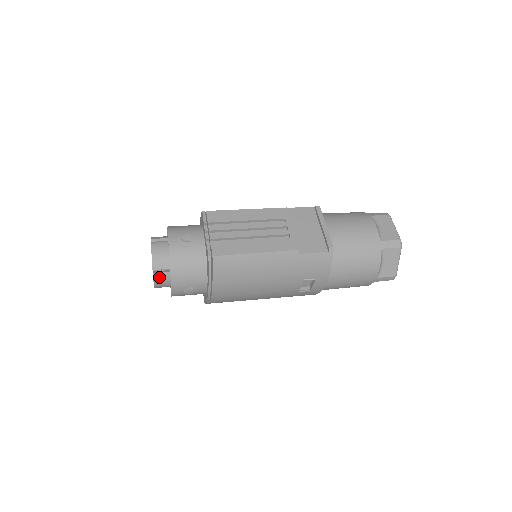
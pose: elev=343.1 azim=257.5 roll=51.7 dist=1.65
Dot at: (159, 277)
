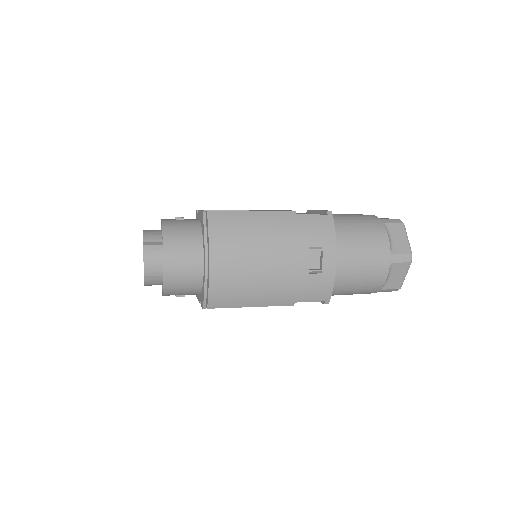
Dot at: (150, 250)
